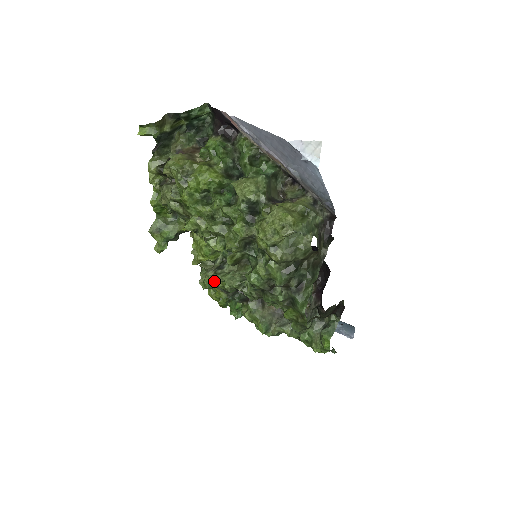
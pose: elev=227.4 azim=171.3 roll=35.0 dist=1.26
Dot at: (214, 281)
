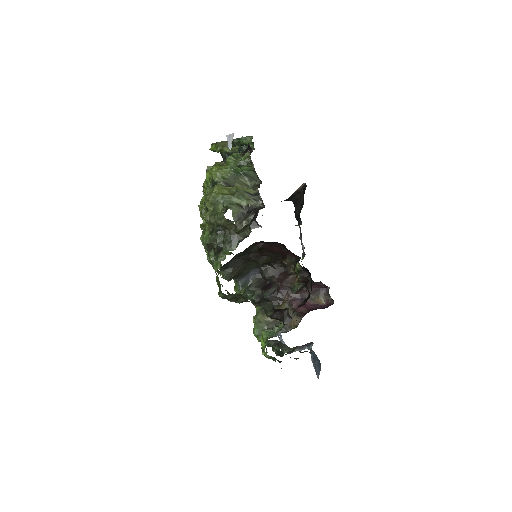
Dot at: occluded
